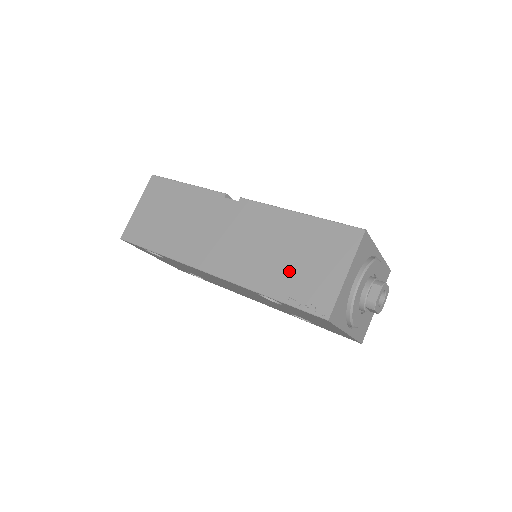
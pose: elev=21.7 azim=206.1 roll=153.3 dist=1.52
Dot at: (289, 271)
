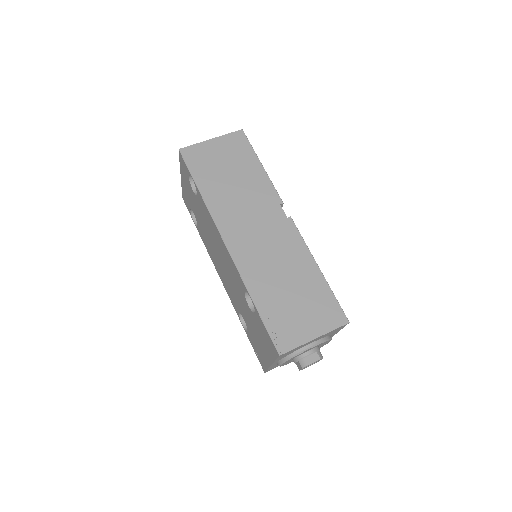
Dot at: (281, 300)
